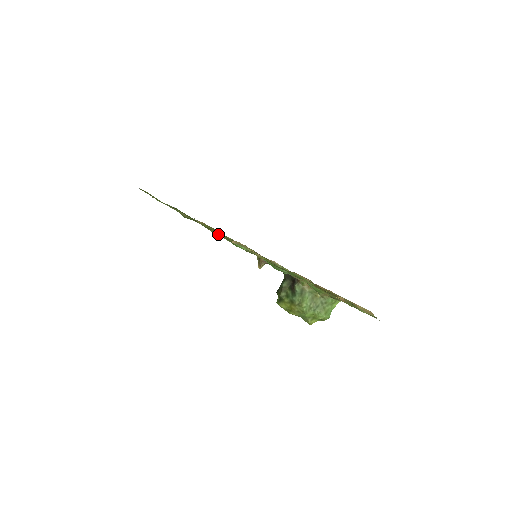
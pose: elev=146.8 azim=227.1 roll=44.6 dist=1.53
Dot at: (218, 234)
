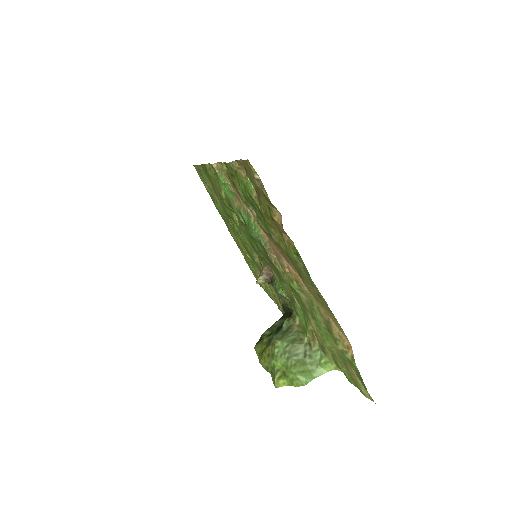
Dot at: (211, 168)
